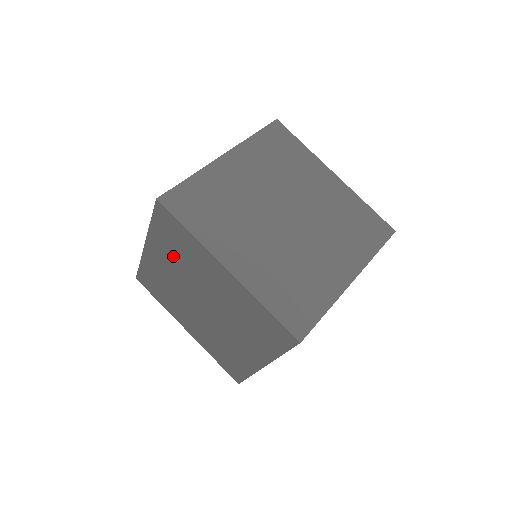
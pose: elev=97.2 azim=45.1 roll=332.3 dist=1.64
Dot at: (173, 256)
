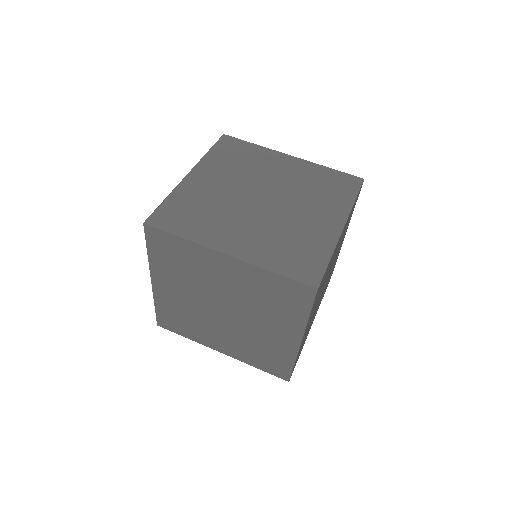
Dot at: (254, 291)
